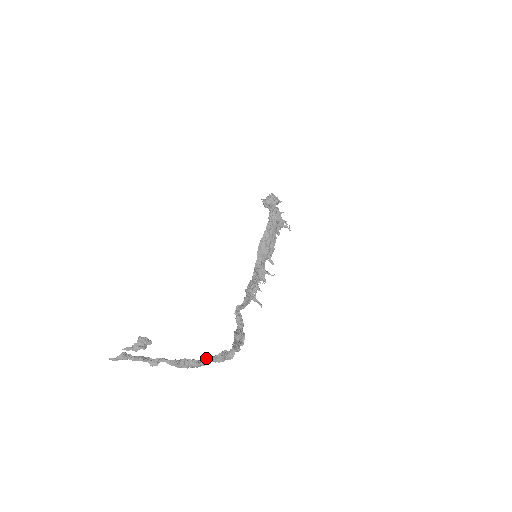
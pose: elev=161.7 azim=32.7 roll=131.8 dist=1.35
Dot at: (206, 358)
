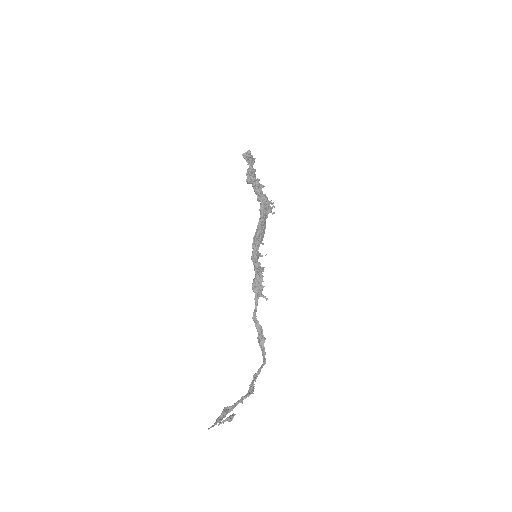
Dot at: occluded
